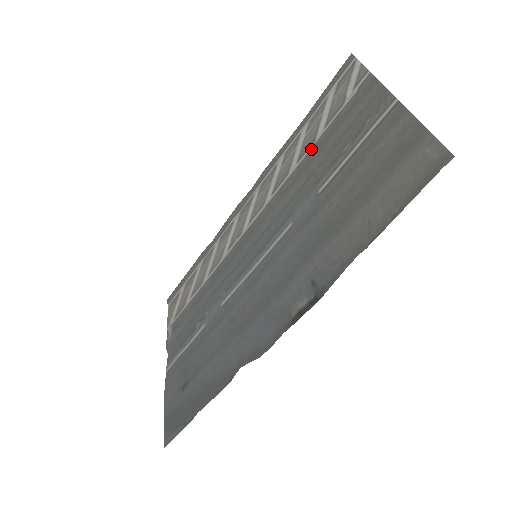
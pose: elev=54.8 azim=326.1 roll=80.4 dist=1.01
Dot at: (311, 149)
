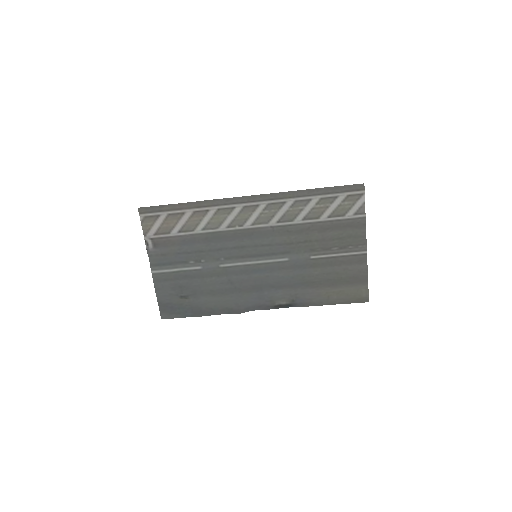
Dot at: (315, 223)
